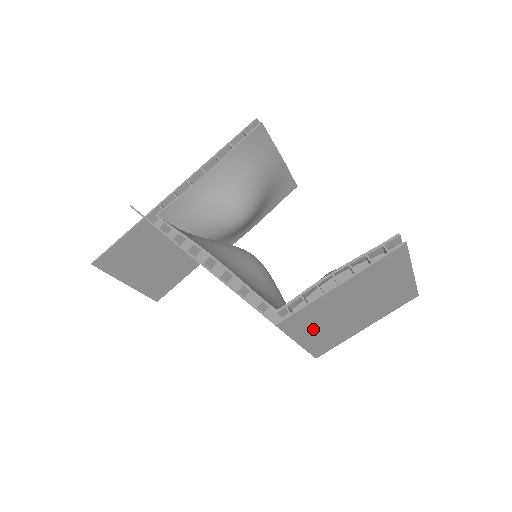
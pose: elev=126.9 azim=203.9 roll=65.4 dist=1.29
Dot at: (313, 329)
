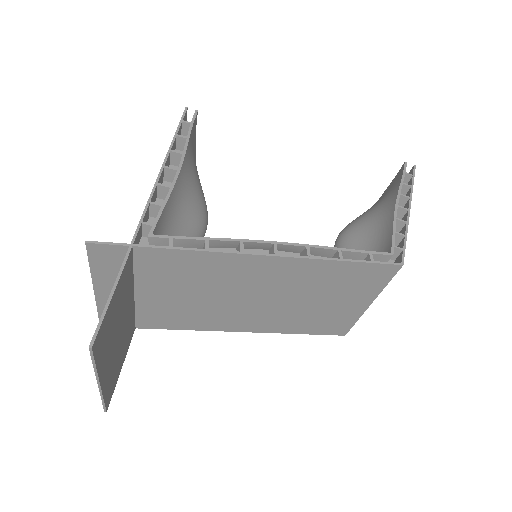
Dot at: occluded
